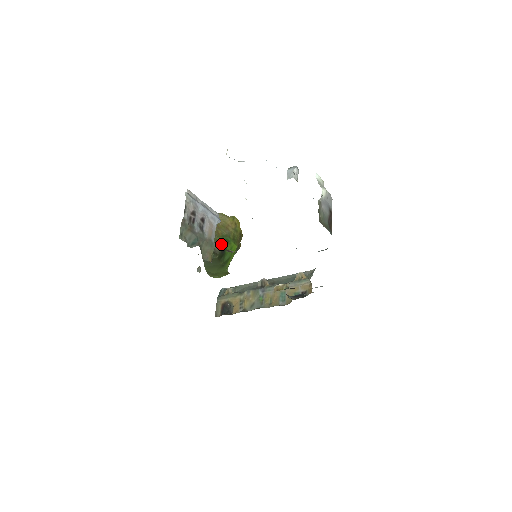
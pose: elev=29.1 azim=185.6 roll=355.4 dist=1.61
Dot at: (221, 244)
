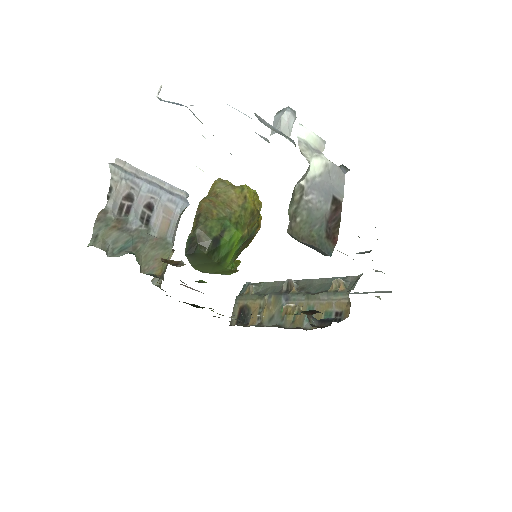
Dot at: (213, 232)
